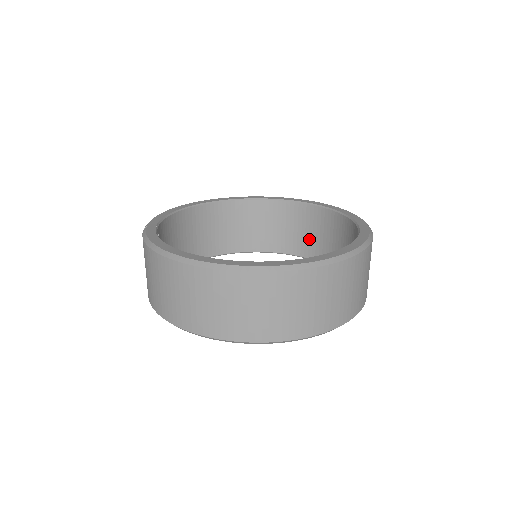
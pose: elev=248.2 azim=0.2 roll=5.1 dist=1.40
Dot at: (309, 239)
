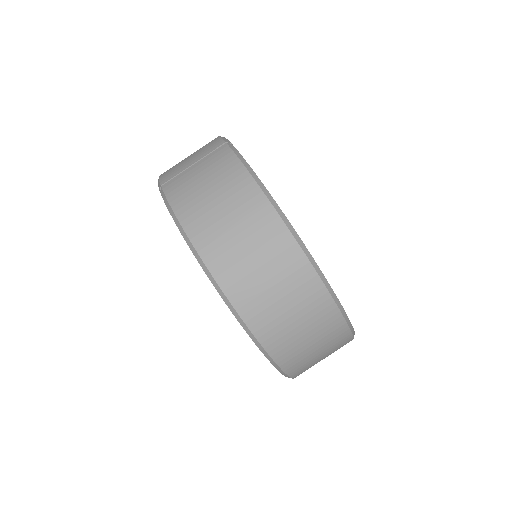
Dot at: occluded
